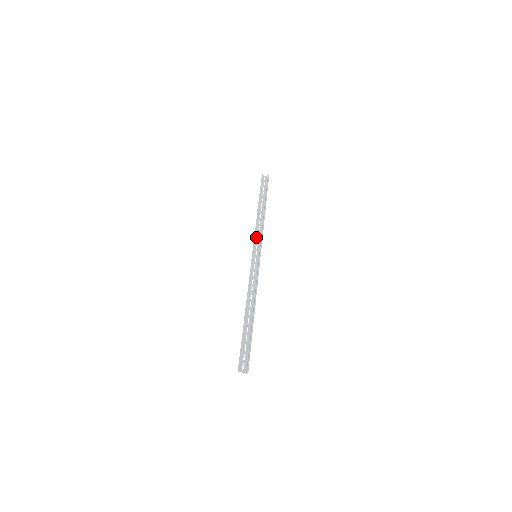
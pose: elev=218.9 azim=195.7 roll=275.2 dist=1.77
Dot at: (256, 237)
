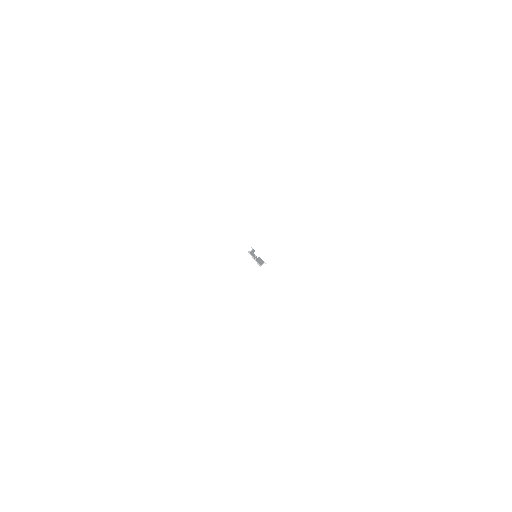
Dot at: occluded
